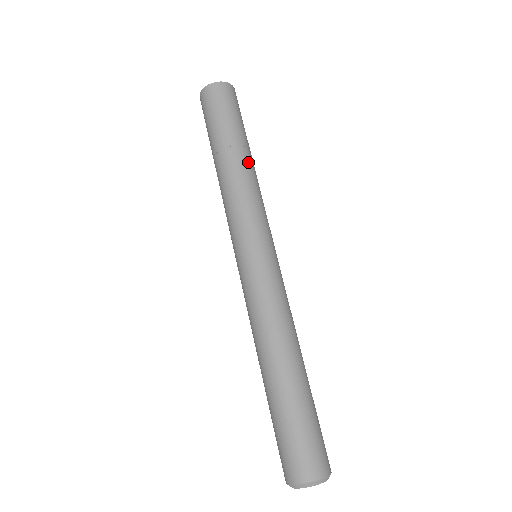
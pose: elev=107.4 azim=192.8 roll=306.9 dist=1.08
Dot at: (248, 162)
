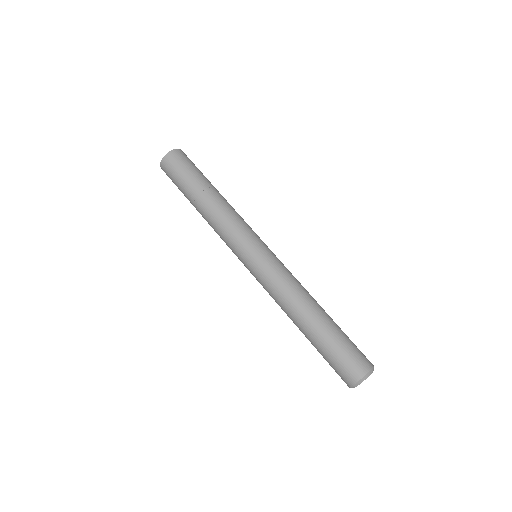
Dot at: (222, 196)
